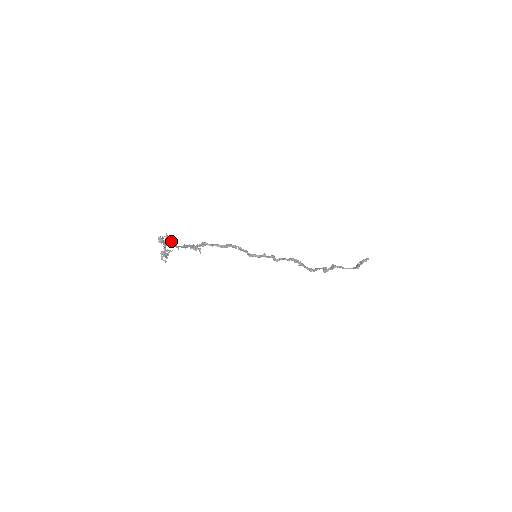
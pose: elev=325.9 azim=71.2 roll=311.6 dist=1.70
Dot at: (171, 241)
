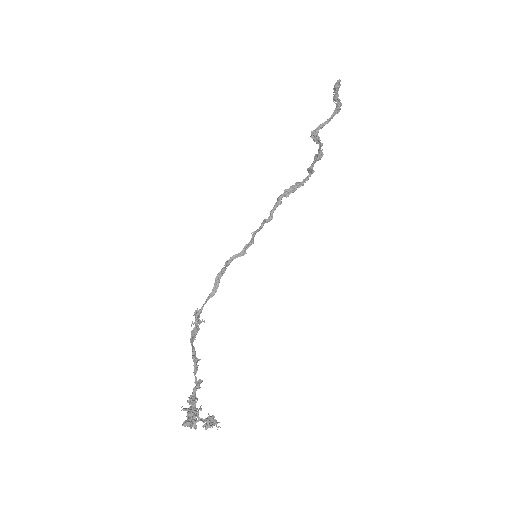
Dot at: (191, 397)
